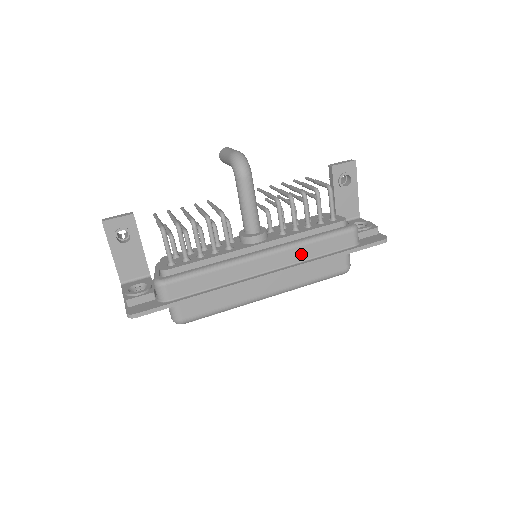
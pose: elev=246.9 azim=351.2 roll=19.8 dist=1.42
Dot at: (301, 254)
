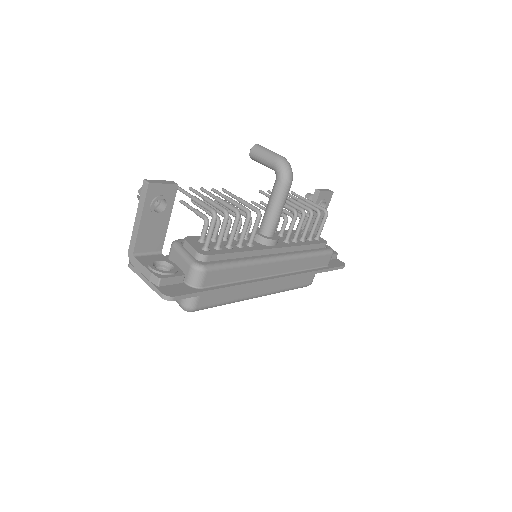
Dot at: (299, 265)
